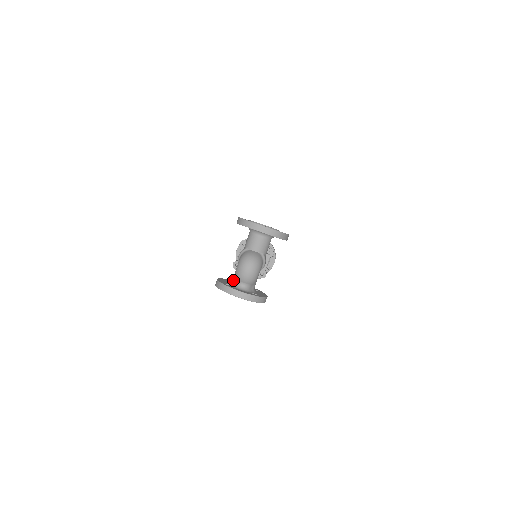
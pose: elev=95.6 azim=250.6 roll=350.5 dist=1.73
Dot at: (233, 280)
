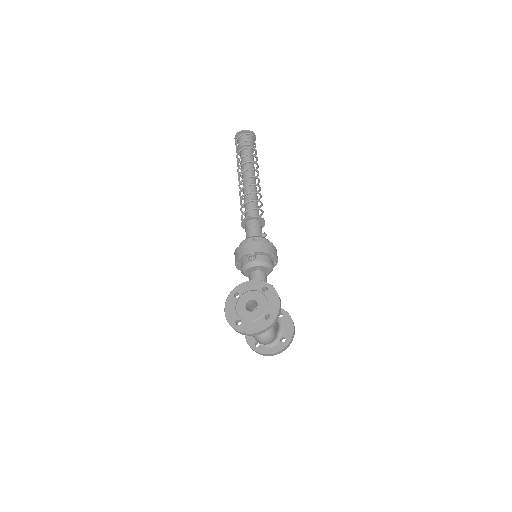
Dot at: occluded
